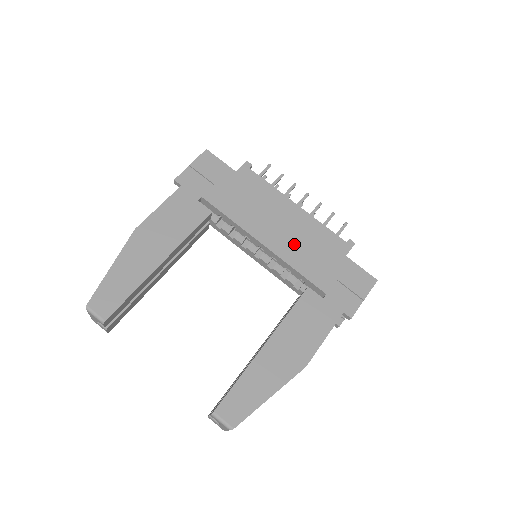
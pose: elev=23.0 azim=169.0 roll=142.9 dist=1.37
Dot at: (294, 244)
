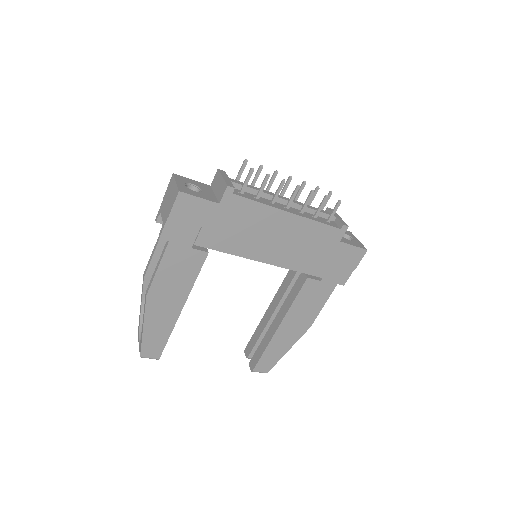
Dot at: (292, 251)
